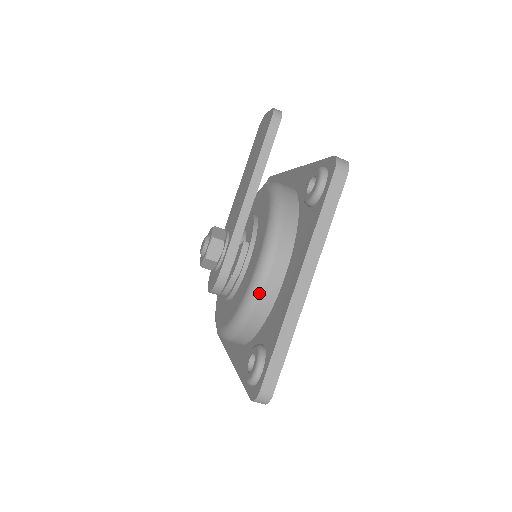
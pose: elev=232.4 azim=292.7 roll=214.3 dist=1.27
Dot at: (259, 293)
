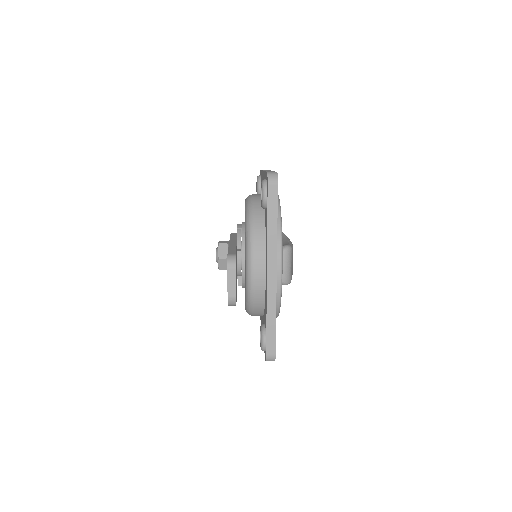
Dot at: occluded
